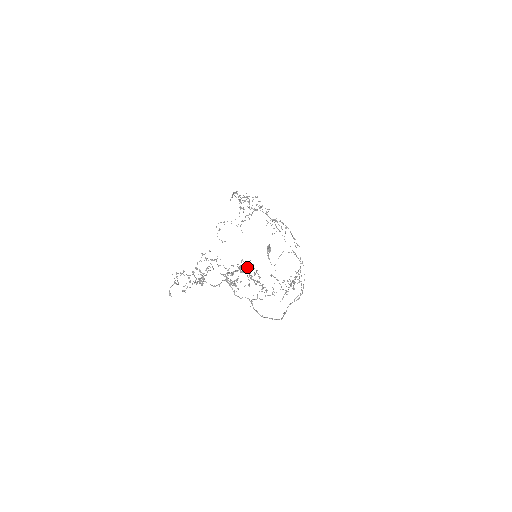
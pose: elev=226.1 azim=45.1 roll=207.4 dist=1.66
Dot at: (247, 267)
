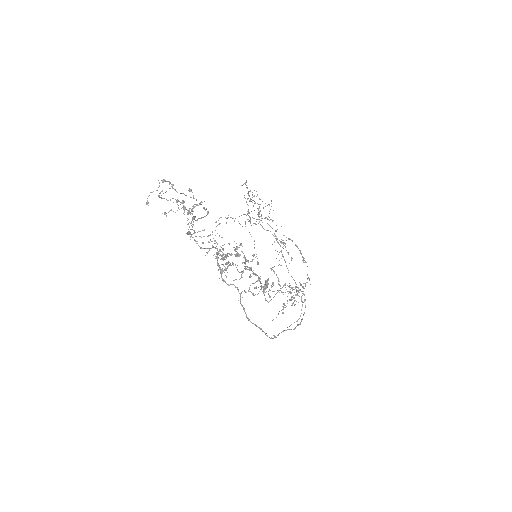
Dot at: (244, 256)
